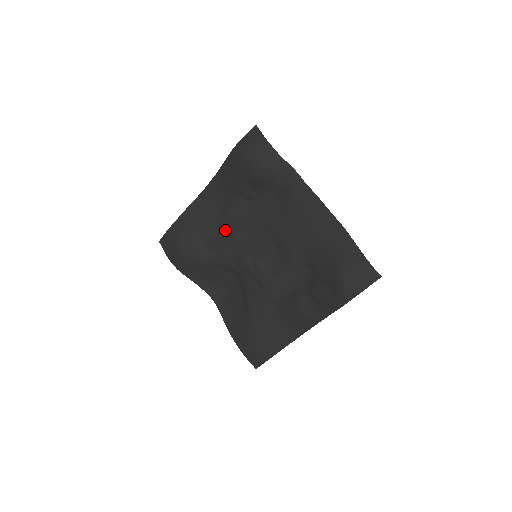
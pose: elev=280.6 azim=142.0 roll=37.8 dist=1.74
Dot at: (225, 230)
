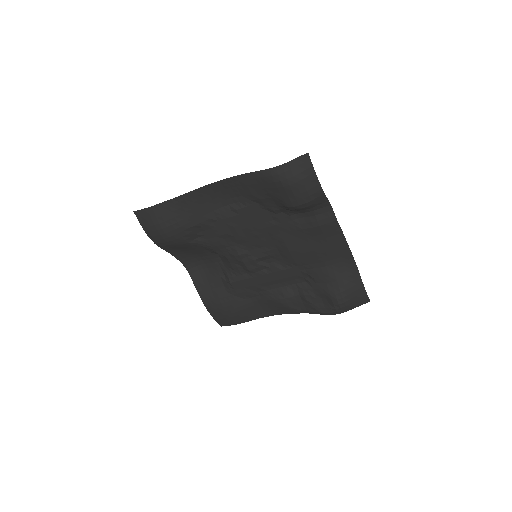
Dot at: (227, 225)
